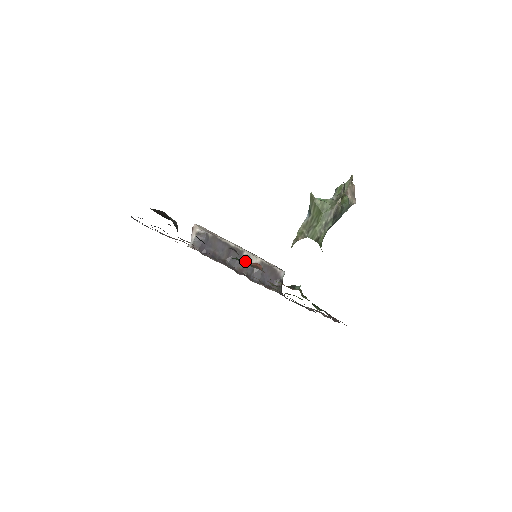
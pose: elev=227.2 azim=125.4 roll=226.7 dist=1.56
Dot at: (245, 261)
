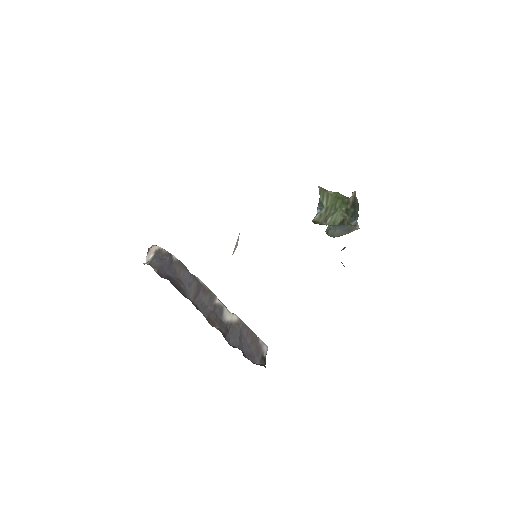
Dot at: occluded
